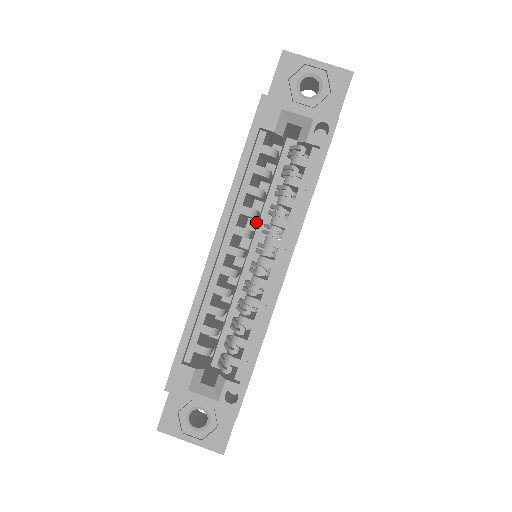
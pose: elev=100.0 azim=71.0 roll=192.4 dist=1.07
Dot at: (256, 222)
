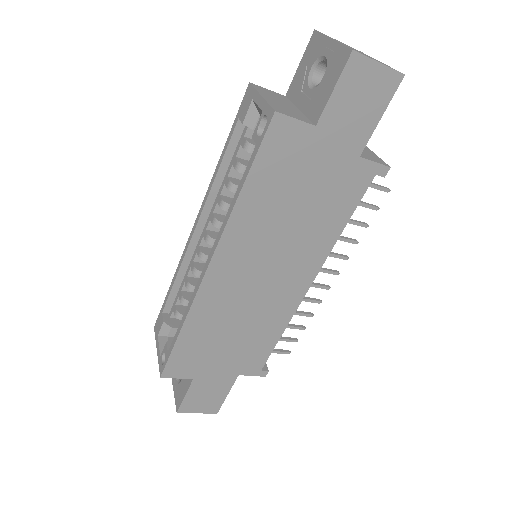
Dot at: occluded
